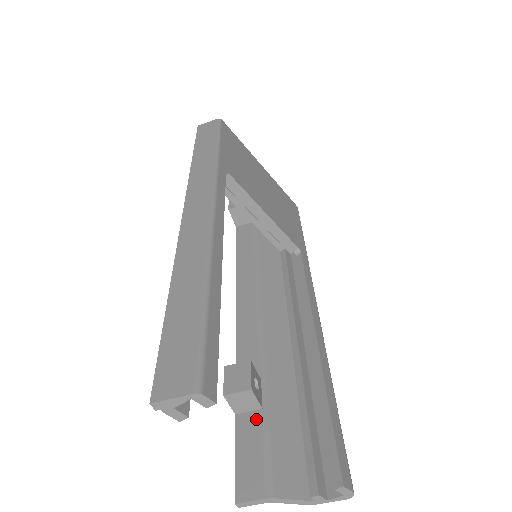
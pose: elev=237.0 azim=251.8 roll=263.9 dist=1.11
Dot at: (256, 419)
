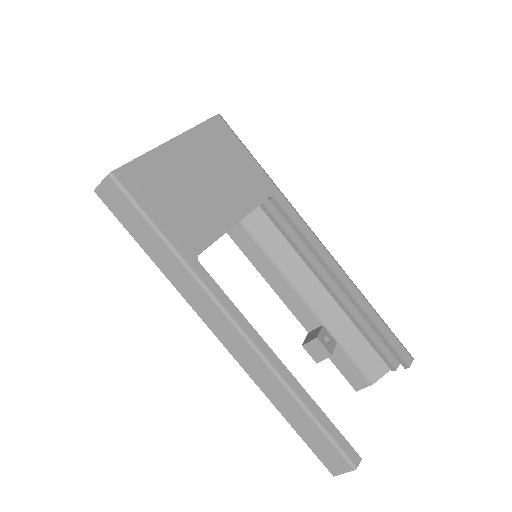
Dot at: (337, 350)
